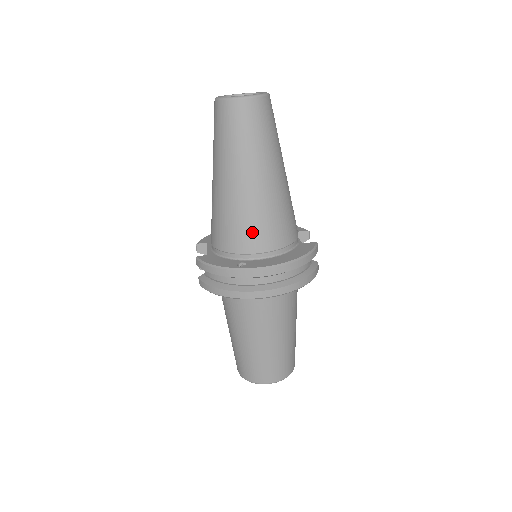
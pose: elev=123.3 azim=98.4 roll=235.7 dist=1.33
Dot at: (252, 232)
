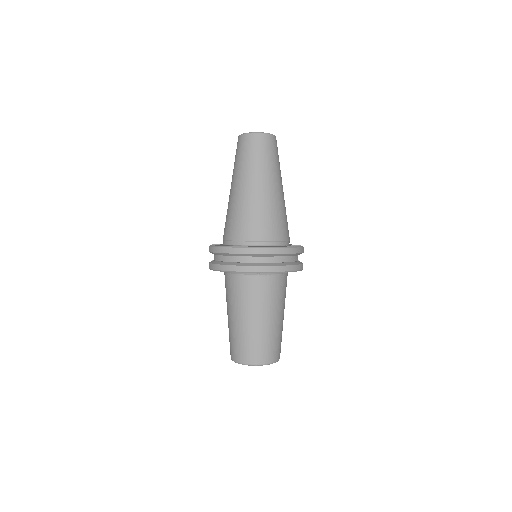
Dot at: (252, 224)
